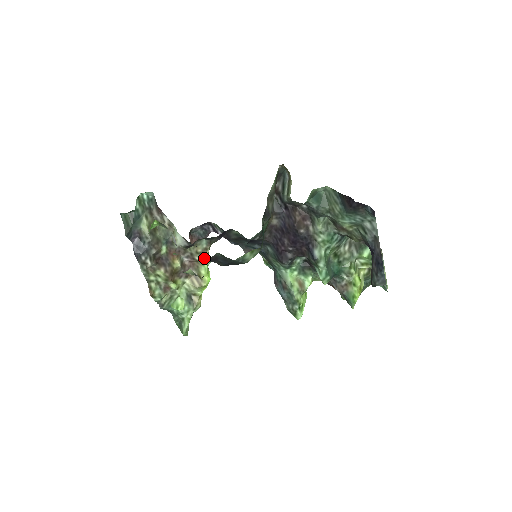
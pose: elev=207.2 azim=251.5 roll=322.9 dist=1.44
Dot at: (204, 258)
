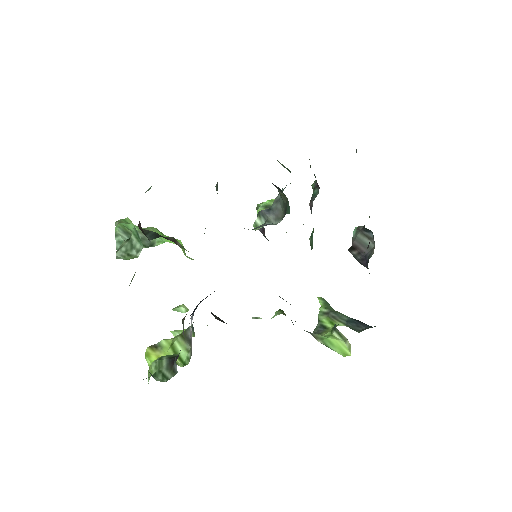
Dot at: occluded
